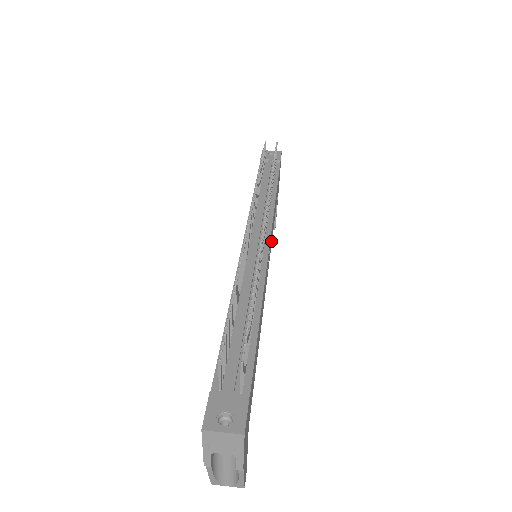
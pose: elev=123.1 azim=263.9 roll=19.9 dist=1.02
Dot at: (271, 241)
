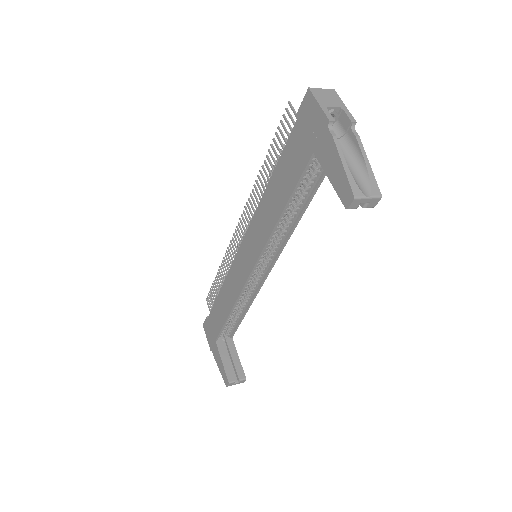
Dot at: occluded
